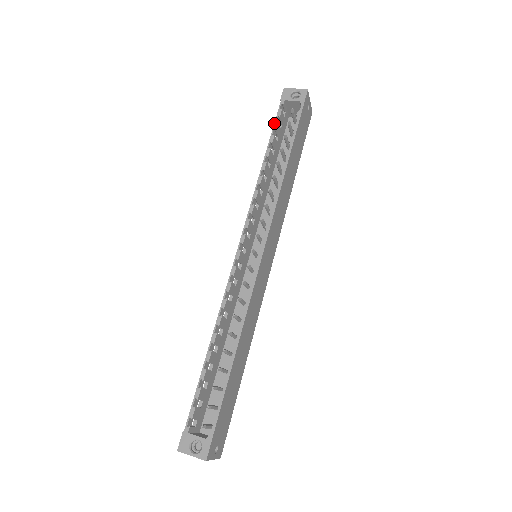
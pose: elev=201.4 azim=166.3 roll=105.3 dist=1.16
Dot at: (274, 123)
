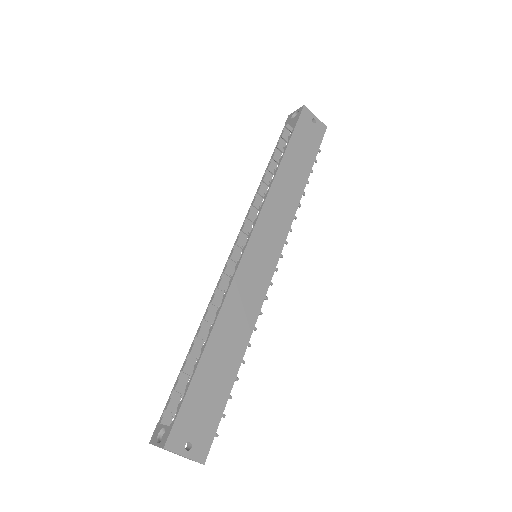
Dot at: (277, 143)
